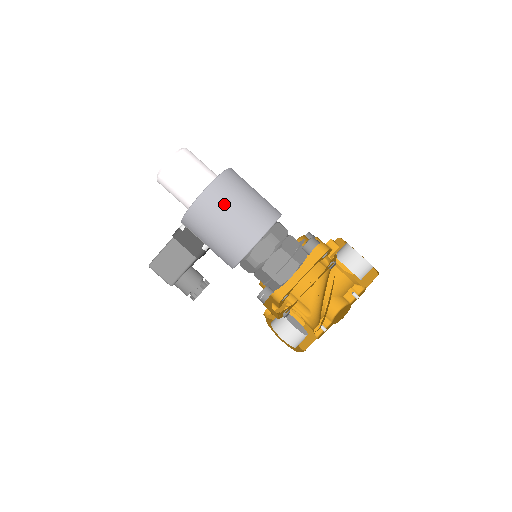
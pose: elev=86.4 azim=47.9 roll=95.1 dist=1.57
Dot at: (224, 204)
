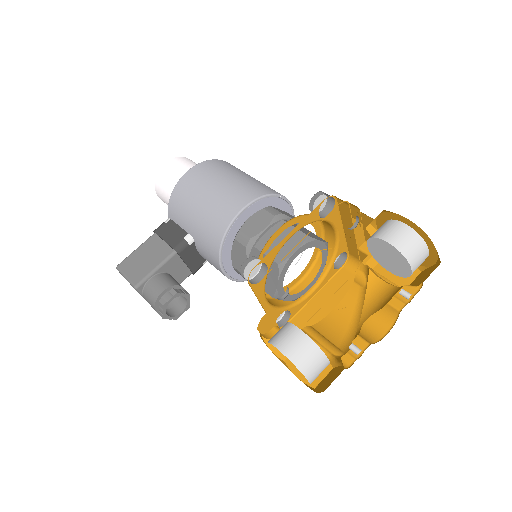
Dot at: (214, 174)
